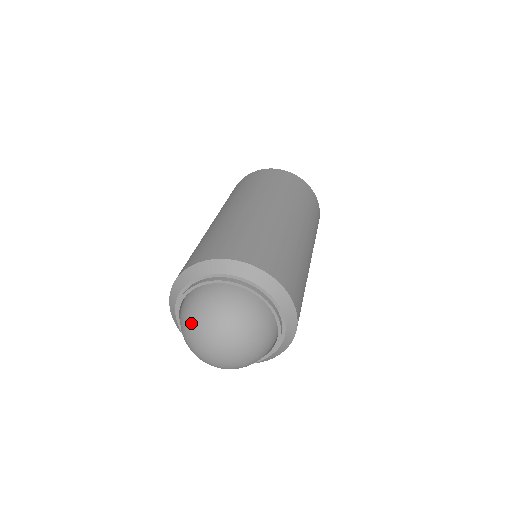
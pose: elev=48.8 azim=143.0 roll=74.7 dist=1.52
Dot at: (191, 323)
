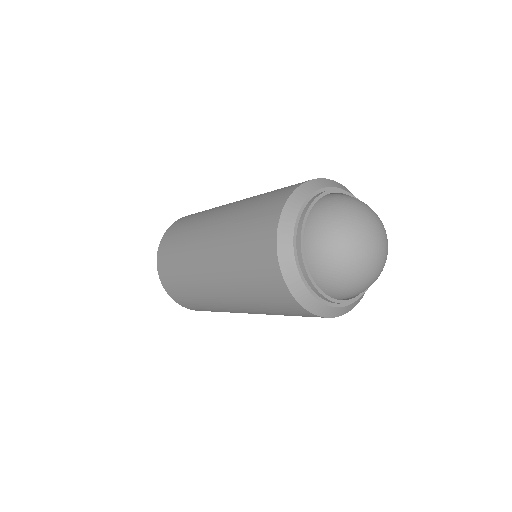
Dot at: (340, 231)
